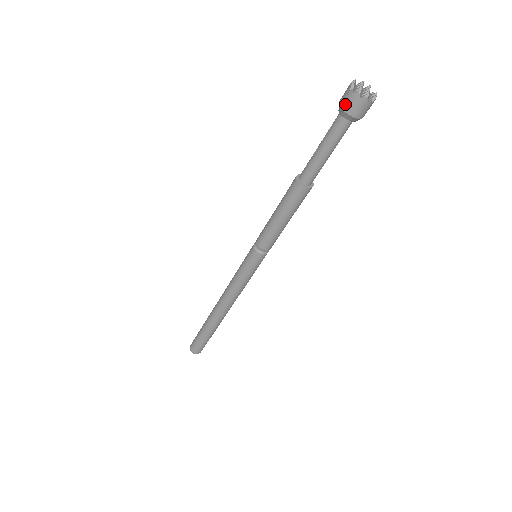
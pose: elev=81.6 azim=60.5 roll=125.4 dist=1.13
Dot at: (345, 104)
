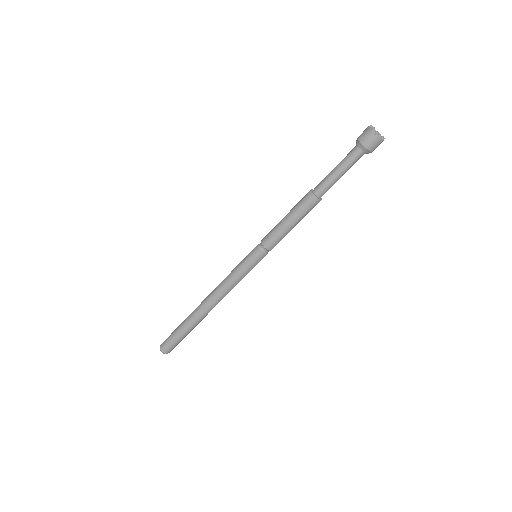
Dot at: (360, 135)
